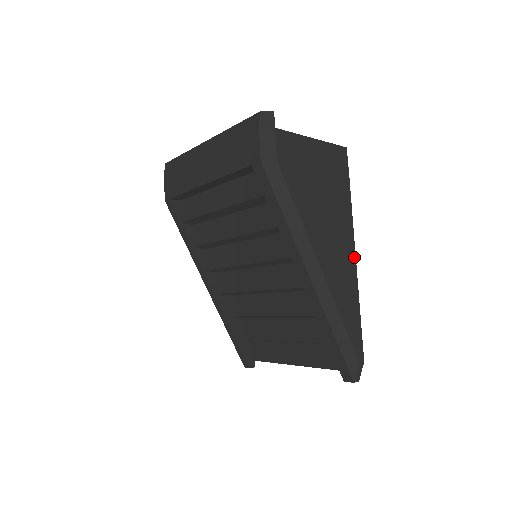
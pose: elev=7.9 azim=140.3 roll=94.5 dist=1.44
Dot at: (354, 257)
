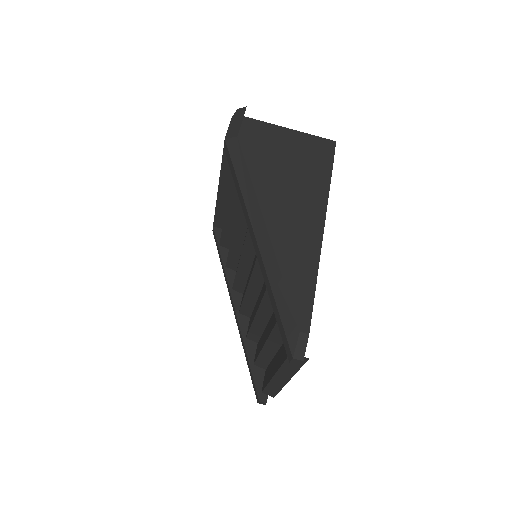
Dot at: (321, 228)
